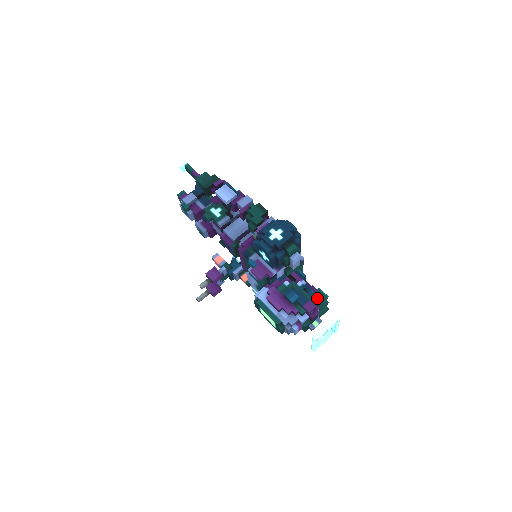
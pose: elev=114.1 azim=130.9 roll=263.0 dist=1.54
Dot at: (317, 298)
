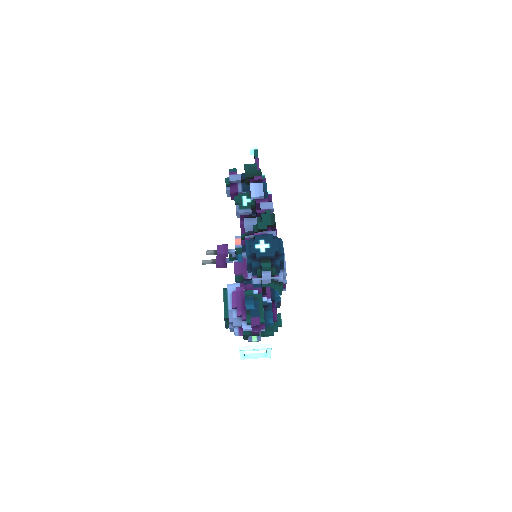
Dot at: (270, 320)
